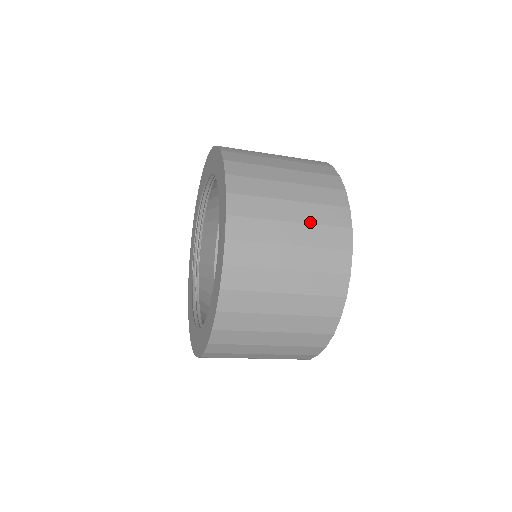
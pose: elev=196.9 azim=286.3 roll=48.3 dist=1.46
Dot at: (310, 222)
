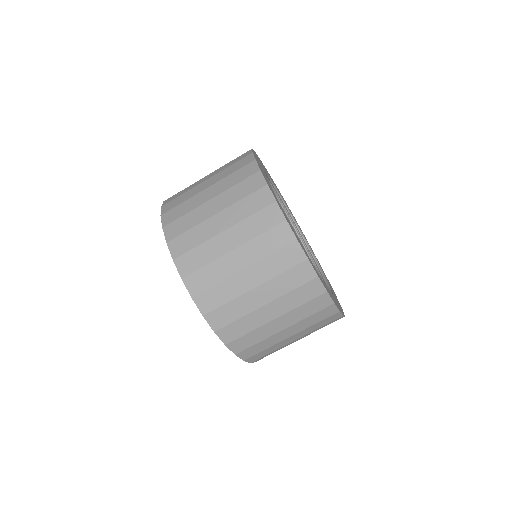
Dot at: occluded
